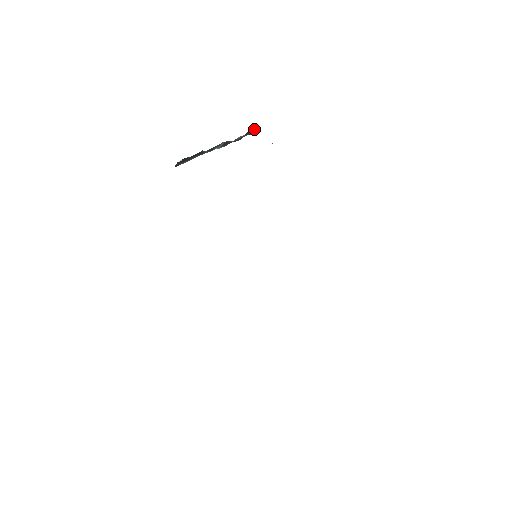
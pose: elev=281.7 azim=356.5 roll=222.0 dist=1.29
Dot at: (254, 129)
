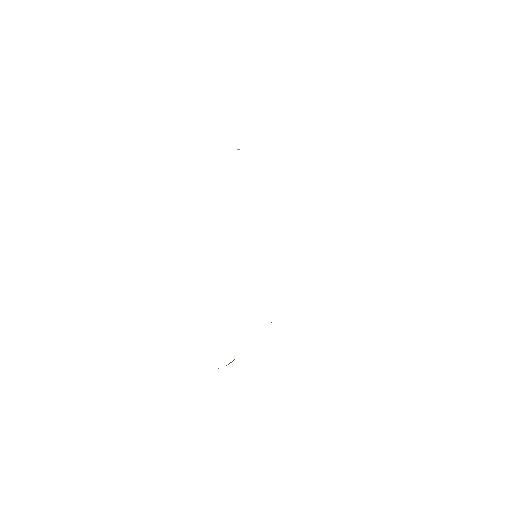
Dot at: occluded
